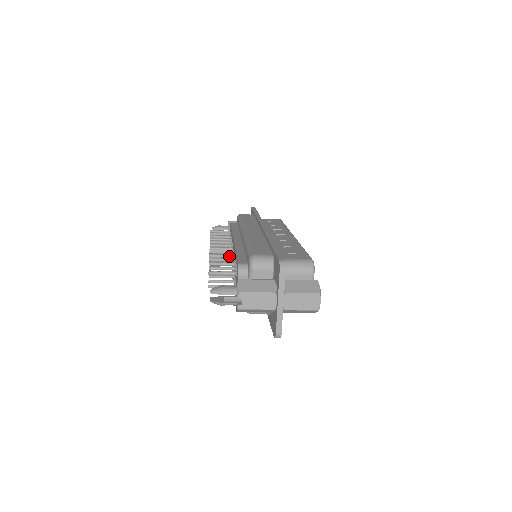
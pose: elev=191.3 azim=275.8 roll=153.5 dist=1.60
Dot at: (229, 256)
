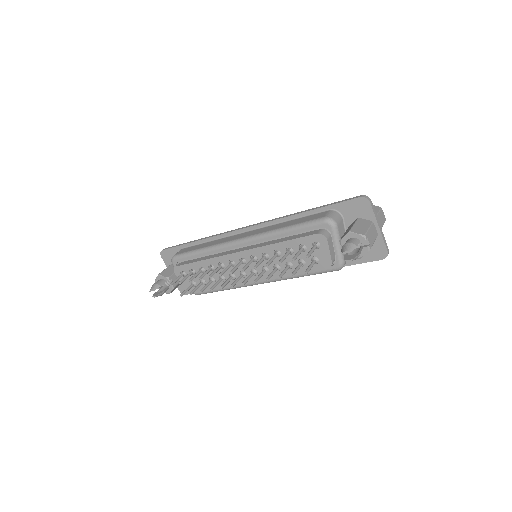
Dot at: (264, 258)
